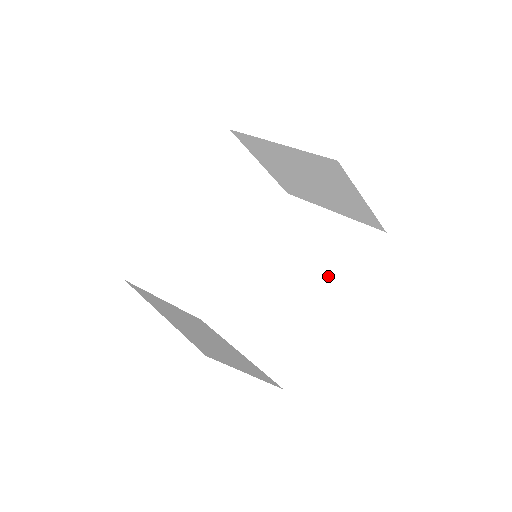
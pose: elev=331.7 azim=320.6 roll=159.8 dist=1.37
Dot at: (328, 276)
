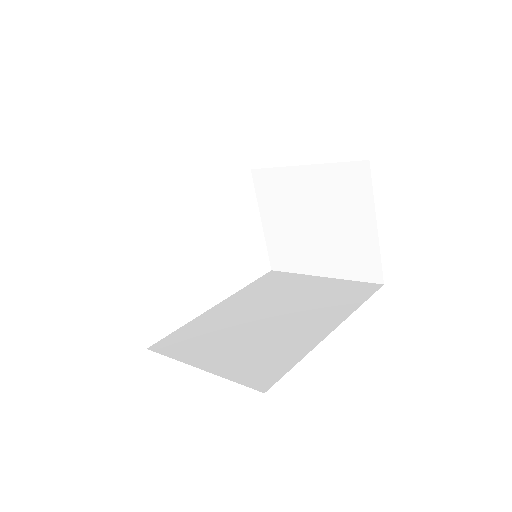
Dot at: (322, 310)
